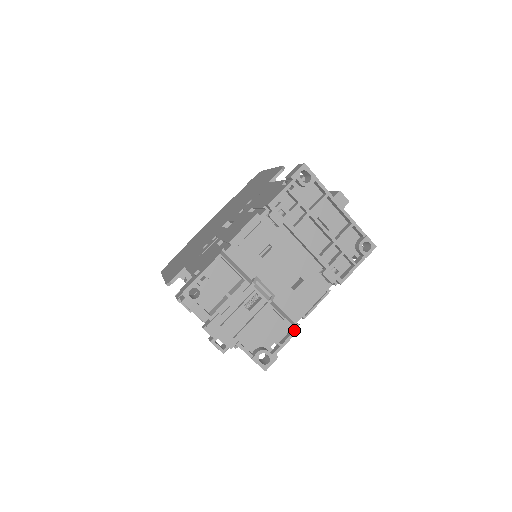
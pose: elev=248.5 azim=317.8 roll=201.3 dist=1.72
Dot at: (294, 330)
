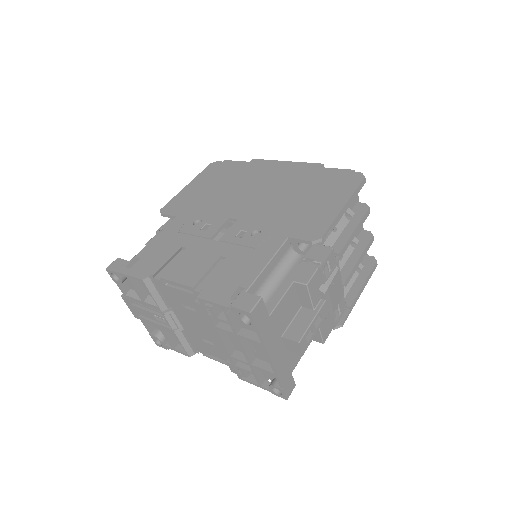
Dot at: (187, 354)
